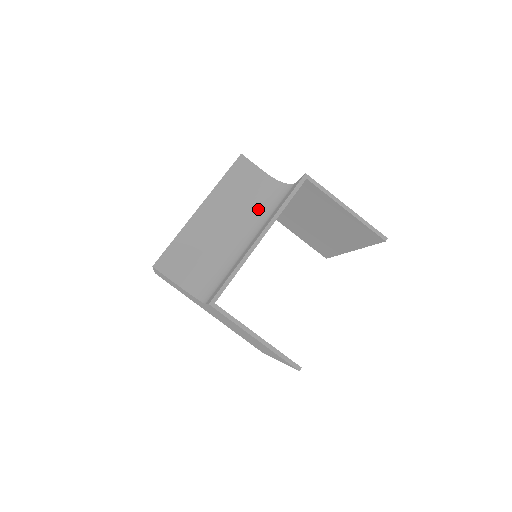
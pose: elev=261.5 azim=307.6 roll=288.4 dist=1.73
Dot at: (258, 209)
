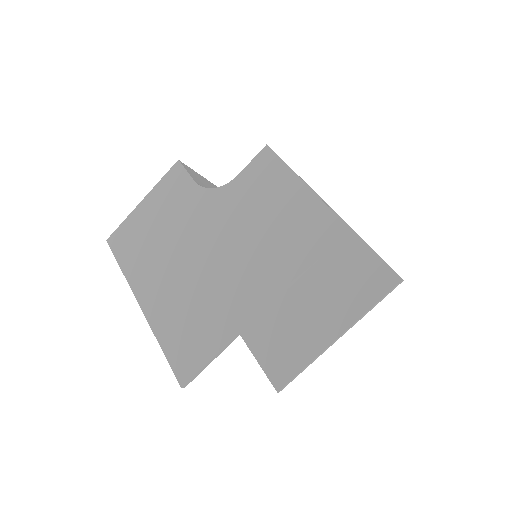
Dot at: occluded
